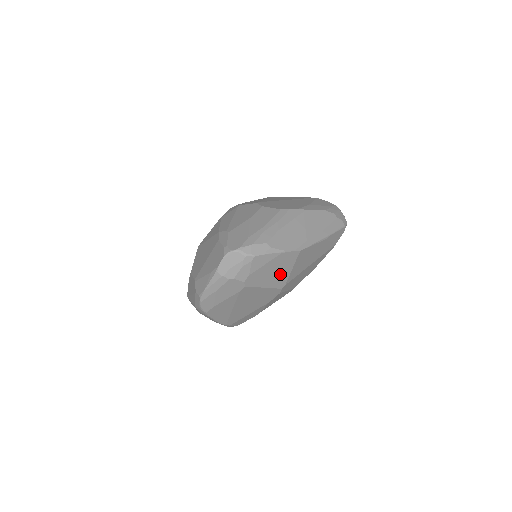
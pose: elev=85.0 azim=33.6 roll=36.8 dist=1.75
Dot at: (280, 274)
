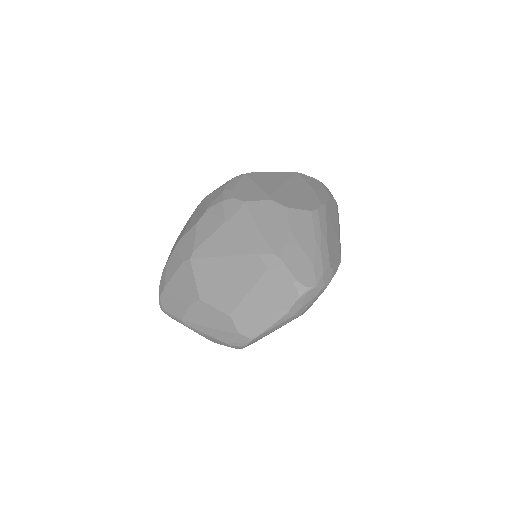
Dot at: occluded
